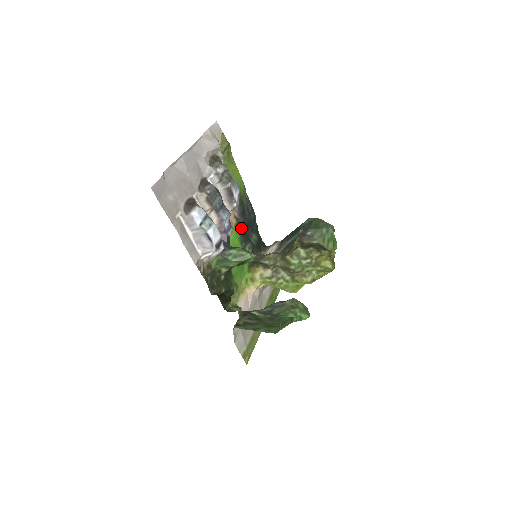
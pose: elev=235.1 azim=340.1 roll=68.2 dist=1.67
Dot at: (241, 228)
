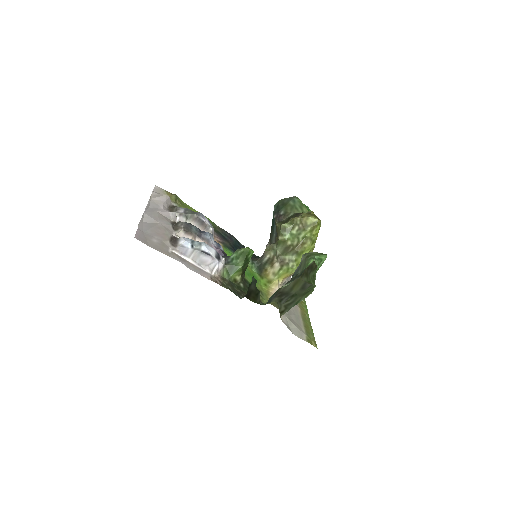
Dot at: (230, 248)
